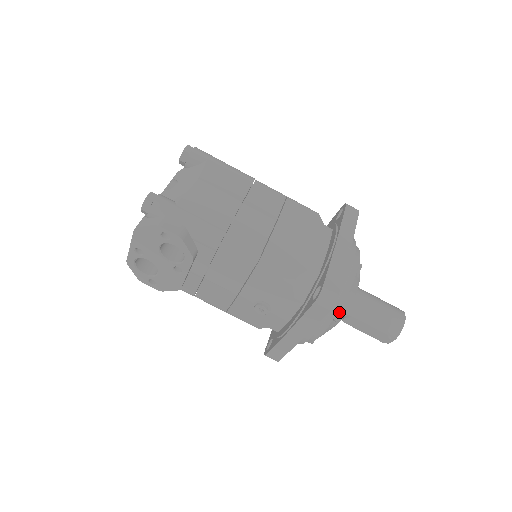
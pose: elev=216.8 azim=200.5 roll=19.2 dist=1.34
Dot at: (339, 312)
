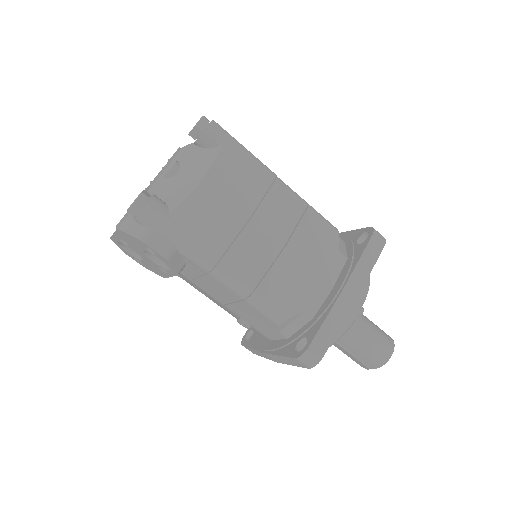
Dot at: occluded
